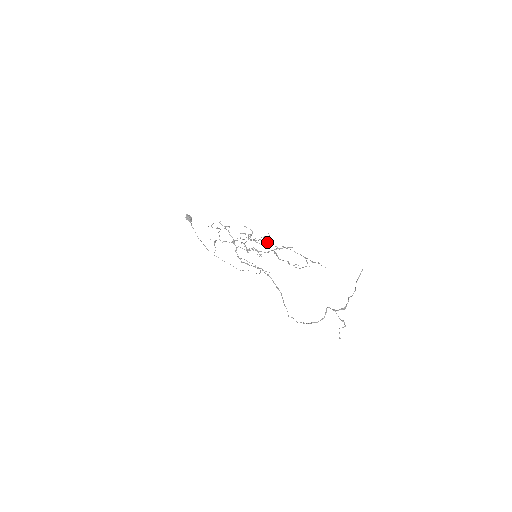
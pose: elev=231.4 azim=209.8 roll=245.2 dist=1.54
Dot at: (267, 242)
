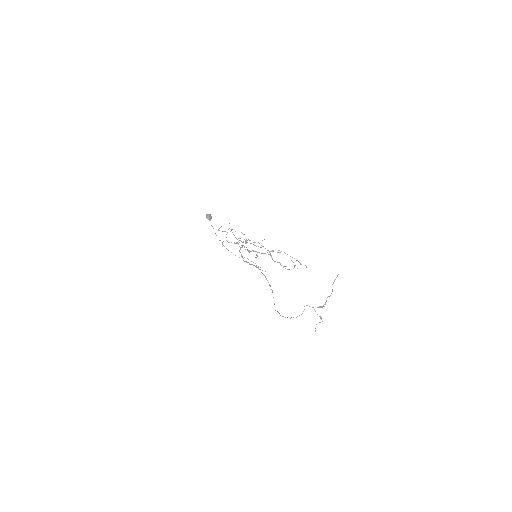
Dot at: (262, 246)
